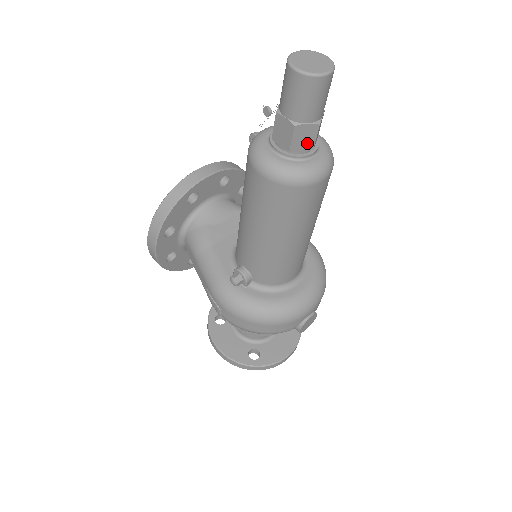
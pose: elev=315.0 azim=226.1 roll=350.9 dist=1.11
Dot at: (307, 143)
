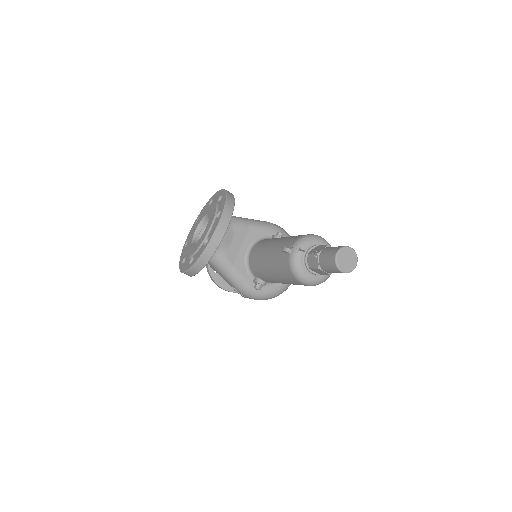
Dot at: occluded
